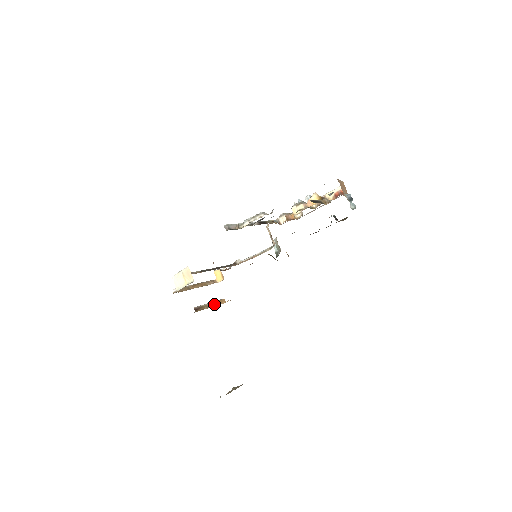
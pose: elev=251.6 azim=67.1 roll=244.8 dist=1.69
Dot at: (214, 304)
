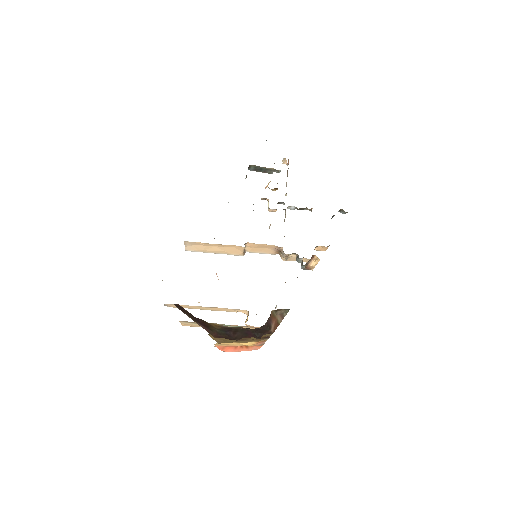
Dot at: occluded
